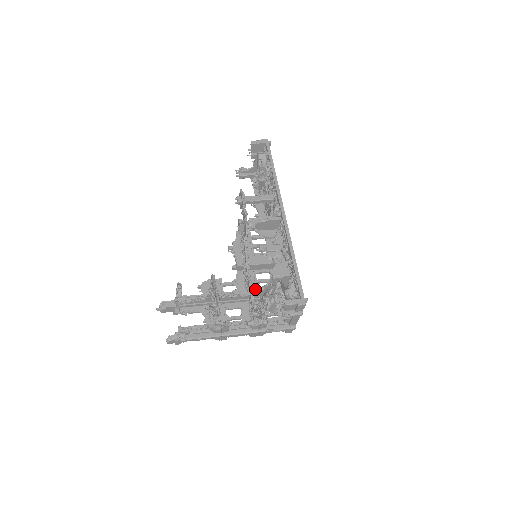
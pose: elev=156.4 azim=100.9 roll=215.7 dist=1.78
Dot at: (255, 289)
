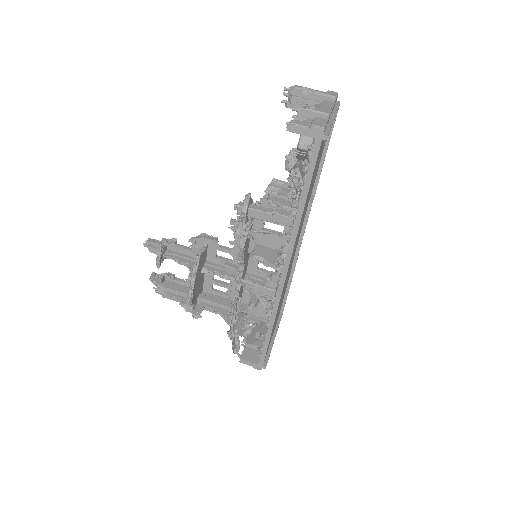
Dot at: (243, 286)
